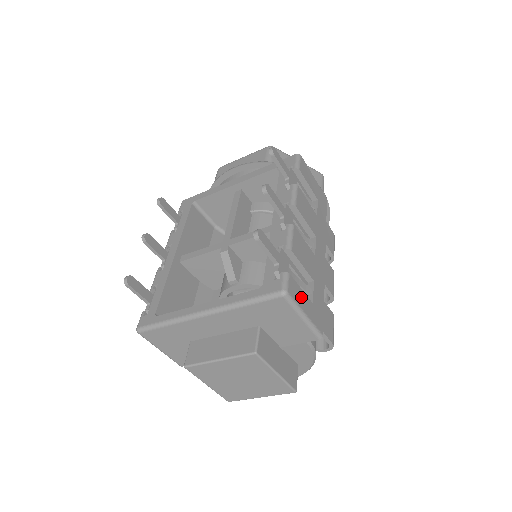
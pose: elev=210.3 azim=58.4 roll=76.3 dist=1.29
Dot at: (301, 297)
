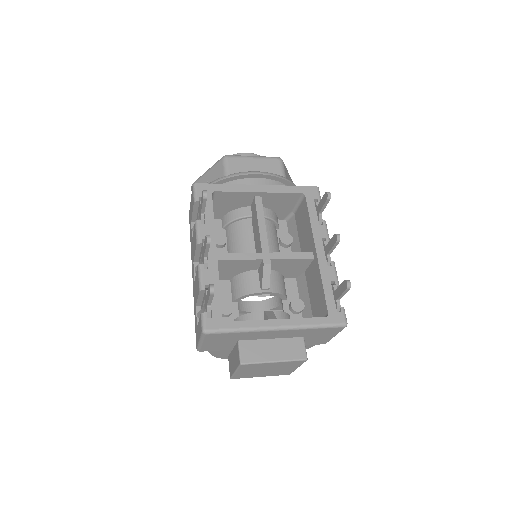
Dot at: occluded
